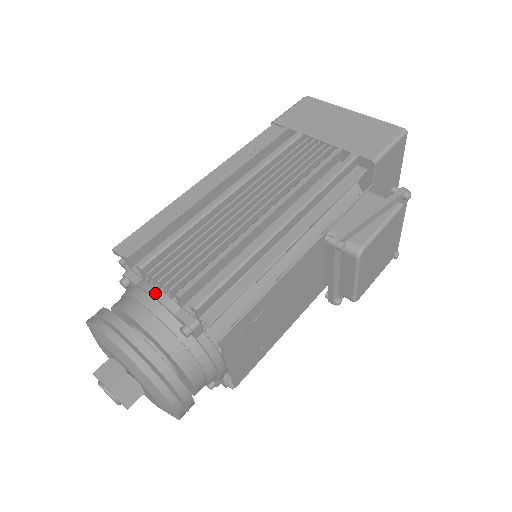
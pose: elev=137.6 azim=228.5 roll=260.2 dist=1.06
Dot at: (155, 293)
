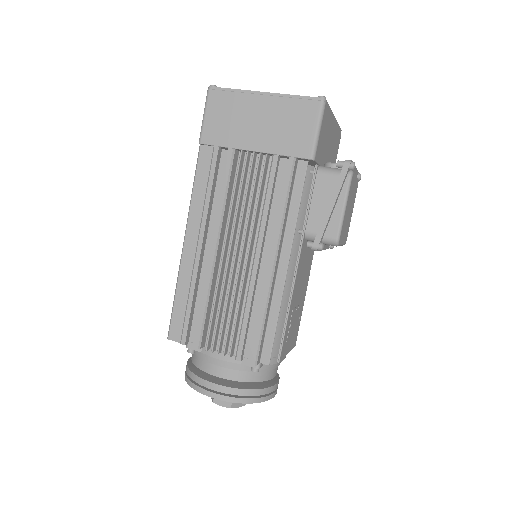
Dot at: (219, 357)
